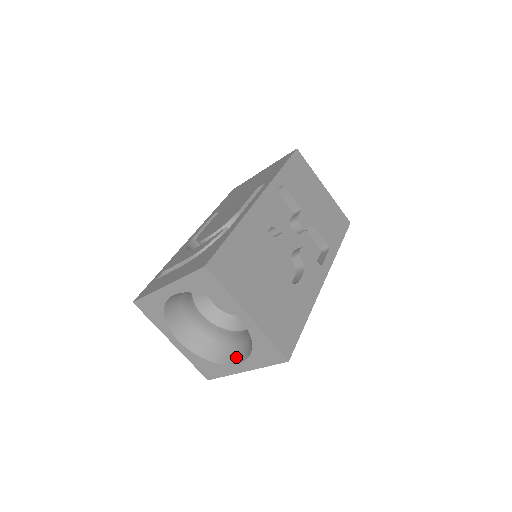
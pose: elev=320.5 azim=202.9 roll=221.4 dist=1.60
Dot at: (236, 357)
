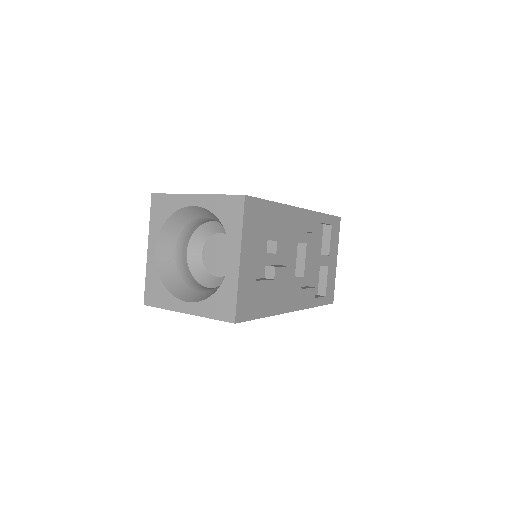
Dot at: occluded
